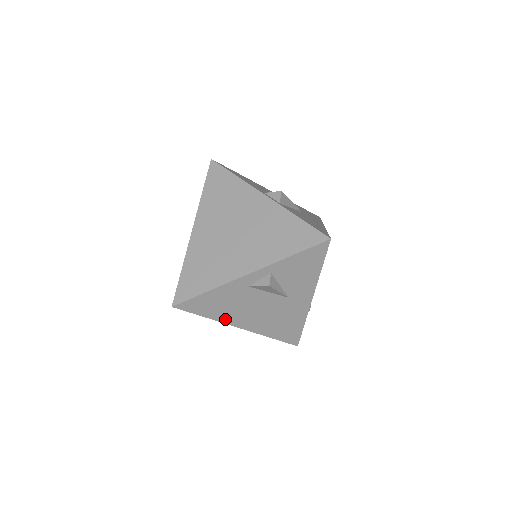
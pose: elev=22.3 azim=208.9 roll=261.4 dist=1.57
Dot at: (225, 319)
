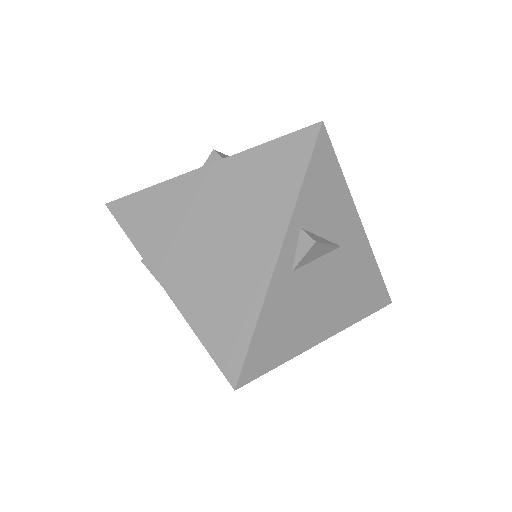
Dot at: (303, 344)
